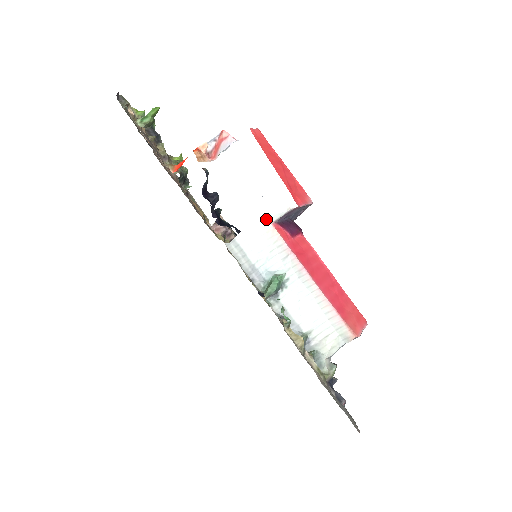
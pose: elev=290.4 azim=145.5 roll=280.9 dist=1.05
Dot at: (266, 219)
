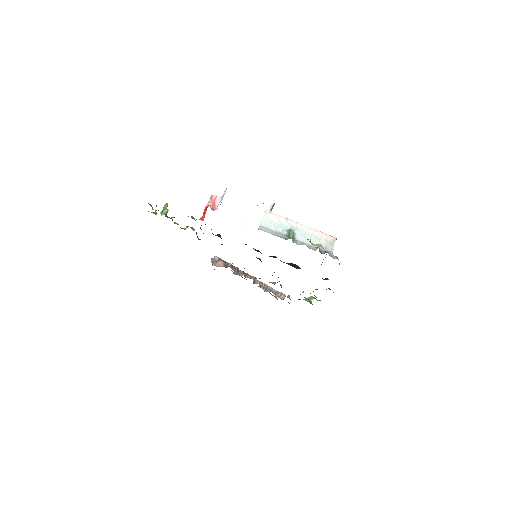
Dot at: (266, 212)
